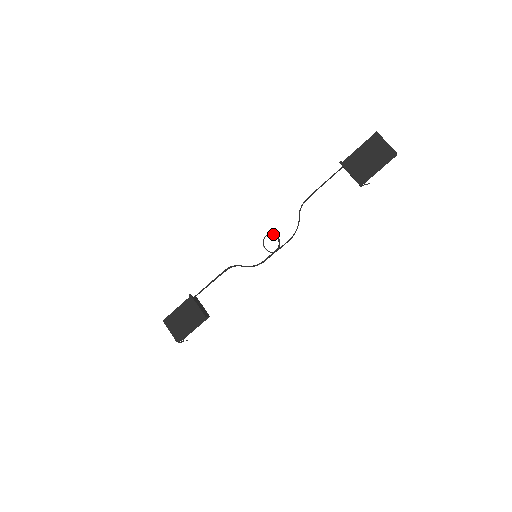
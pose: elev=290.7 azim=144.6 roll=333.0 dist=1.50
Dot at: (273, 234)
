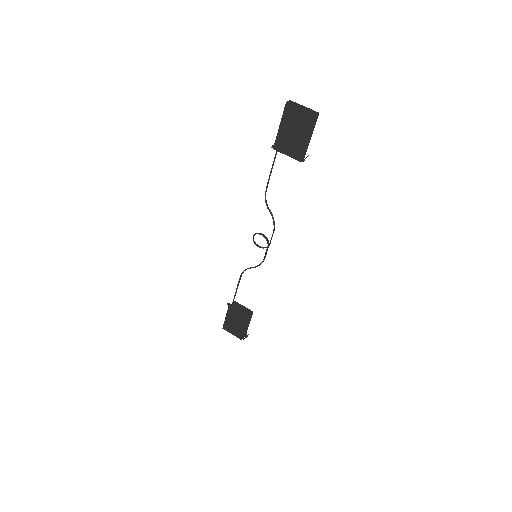
Dot at: occluded
